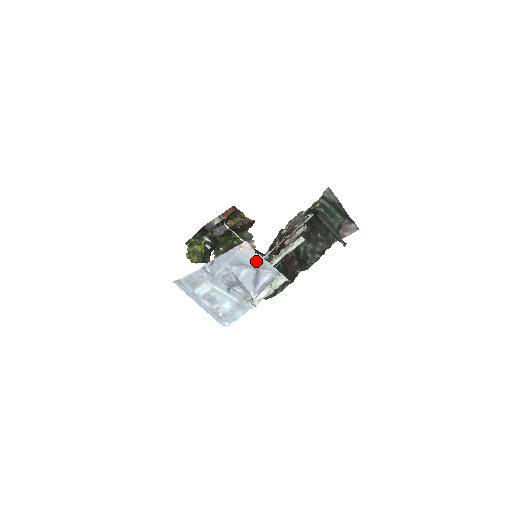
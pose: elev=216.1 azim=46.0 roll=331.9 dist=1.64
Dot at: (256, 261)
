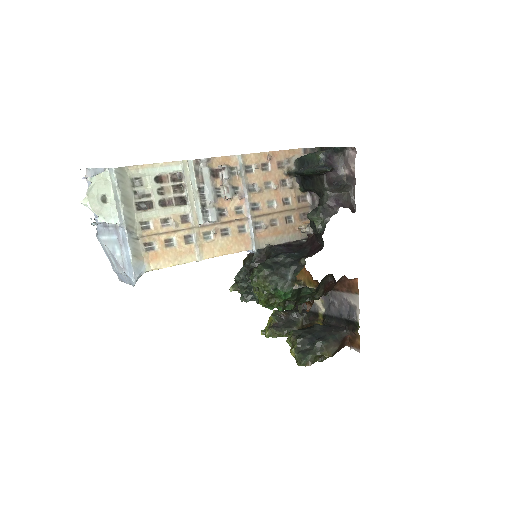
Dot at: (93, 176)
